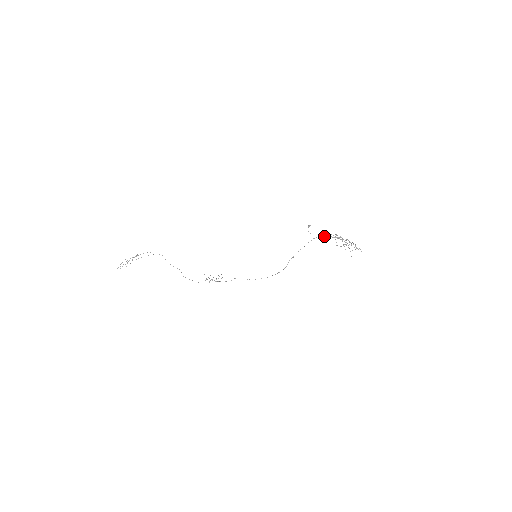
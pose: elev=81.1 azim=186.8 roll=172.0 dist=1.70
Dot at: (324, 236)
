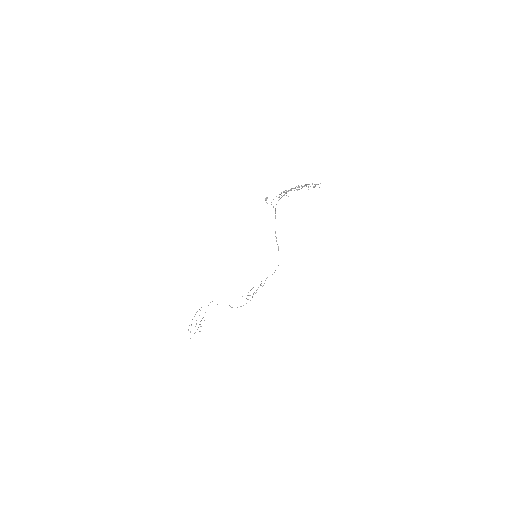
Dot at: (280, 198)
